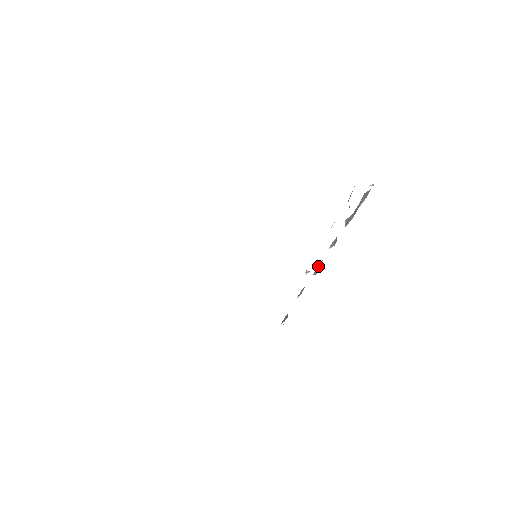
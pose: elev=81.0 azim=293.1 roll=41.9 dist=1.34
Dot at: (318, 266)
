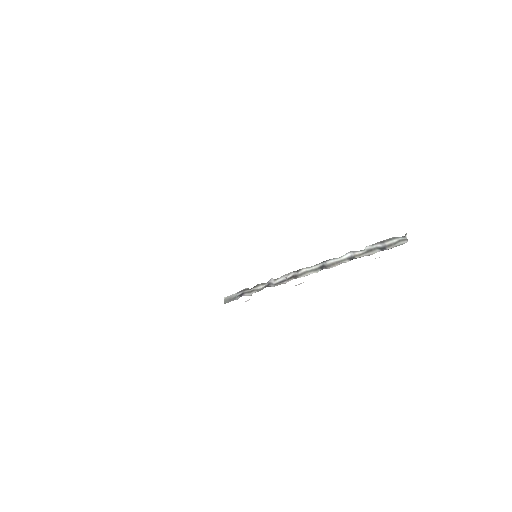
Dot at: occluded
